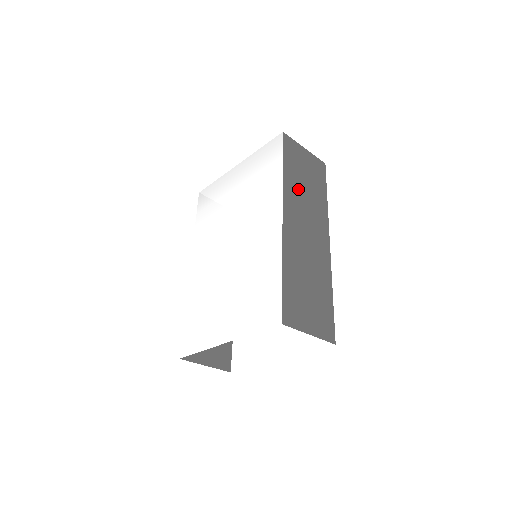
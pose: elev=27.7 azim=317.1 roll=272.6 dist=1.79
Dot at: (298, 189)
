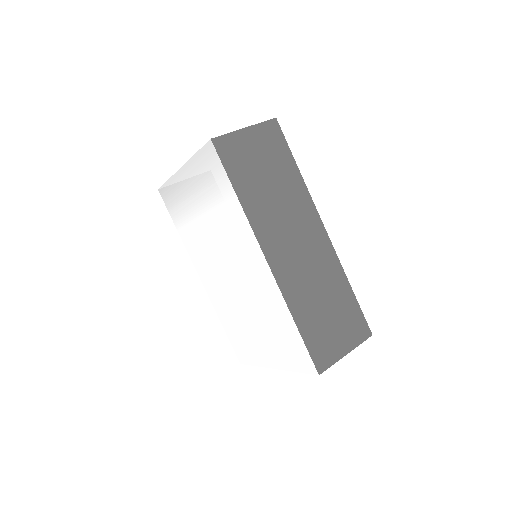
Dot at: (265, 202)
